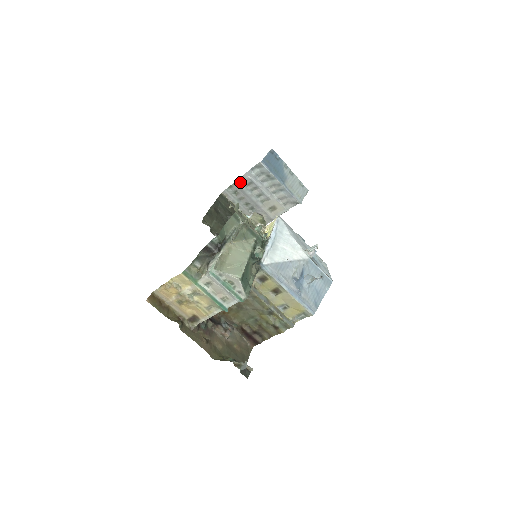
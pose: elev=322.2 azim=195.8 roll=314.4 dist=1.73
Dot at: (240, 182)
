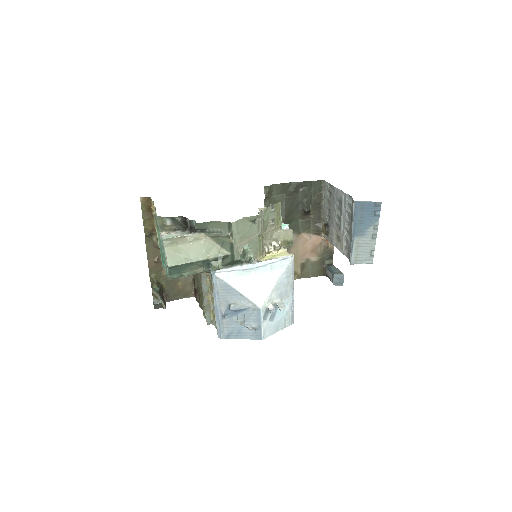
Dot at: (337, 192)
